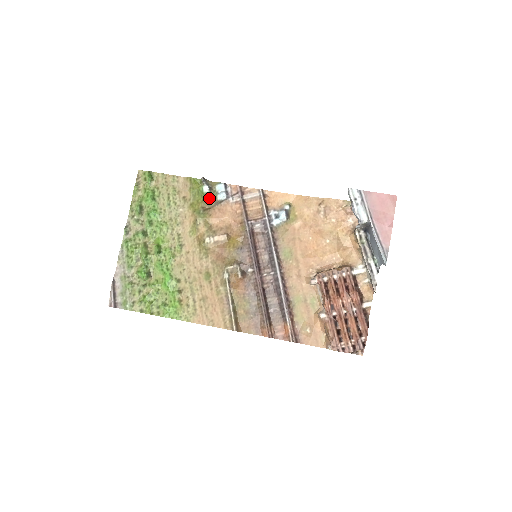
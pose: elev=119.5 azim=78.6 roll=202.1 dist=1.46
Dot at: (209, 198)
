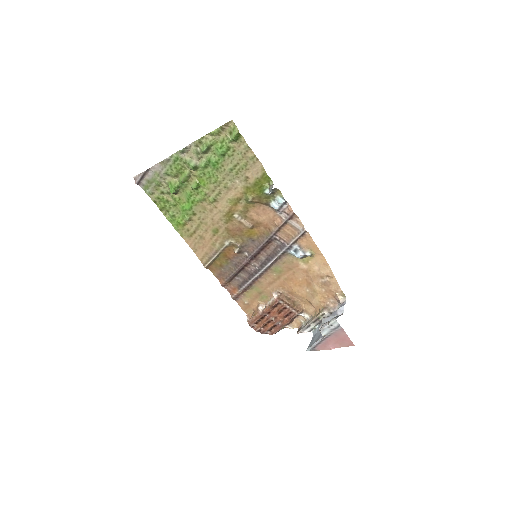
Dot at: (265, 197)
